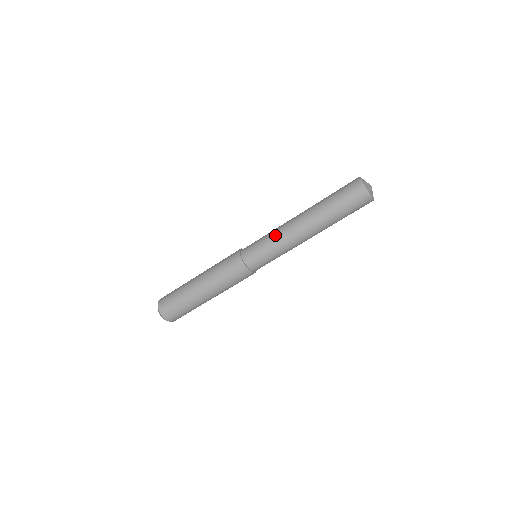
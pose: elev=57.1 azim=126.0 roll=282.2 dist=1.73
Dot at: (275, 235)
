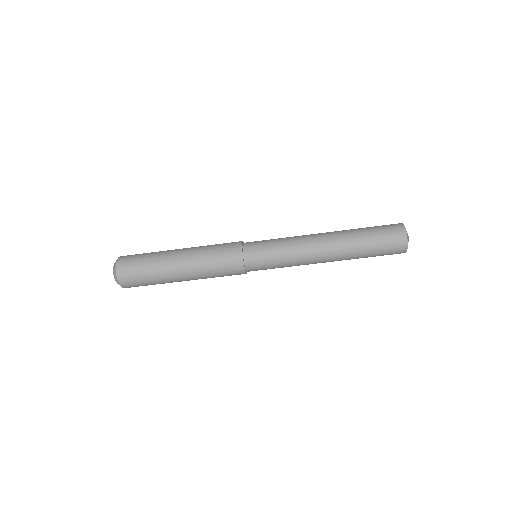
Dot at: (291, 243)
